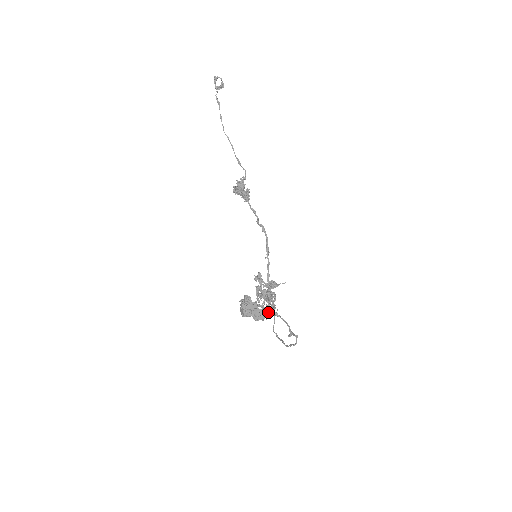
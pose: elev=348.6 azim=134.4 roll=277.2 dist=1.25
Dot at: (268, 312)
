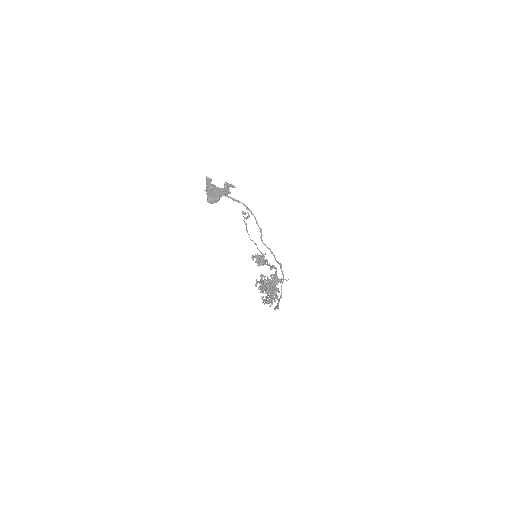
Dot at: (227, 188)
